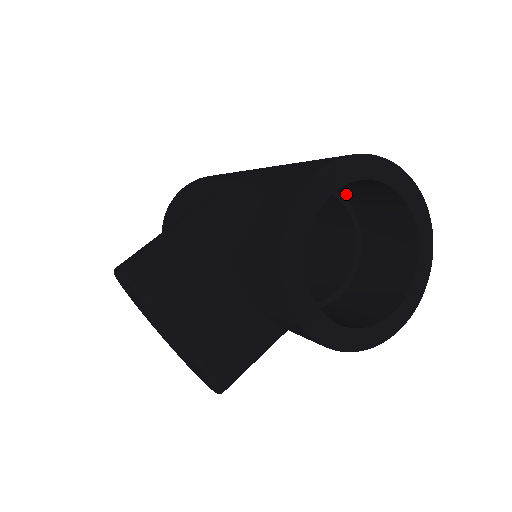
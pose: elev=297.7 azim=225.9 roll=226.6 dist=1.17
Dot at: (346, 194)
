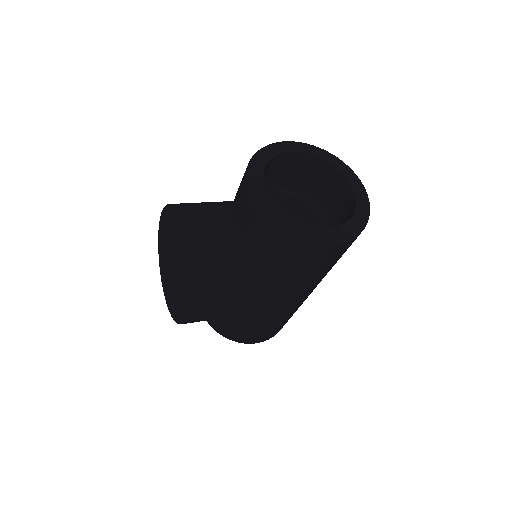
Dot at: (321, 205)
